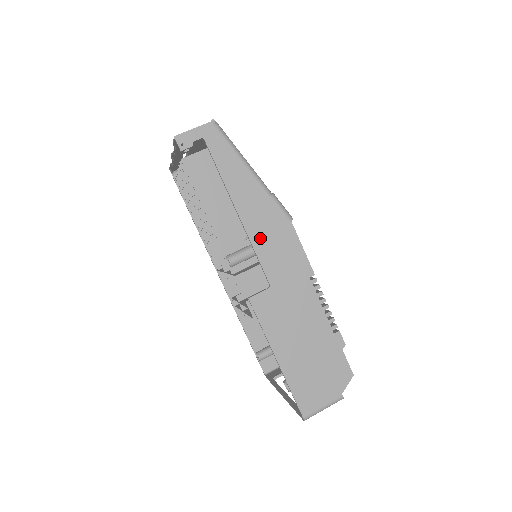
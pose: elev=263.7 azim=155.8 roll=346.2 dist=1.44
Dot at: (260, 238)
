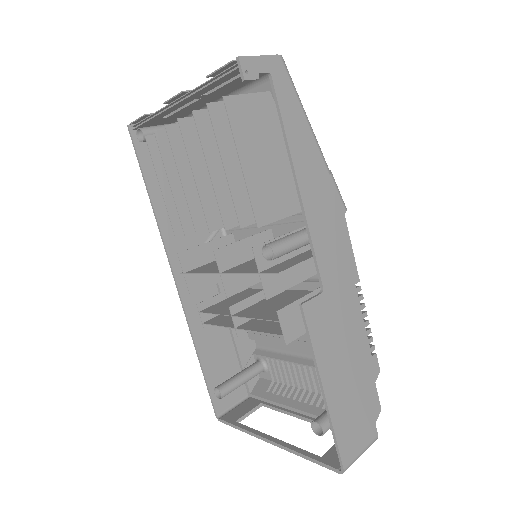
Dot at: (318, 225)
